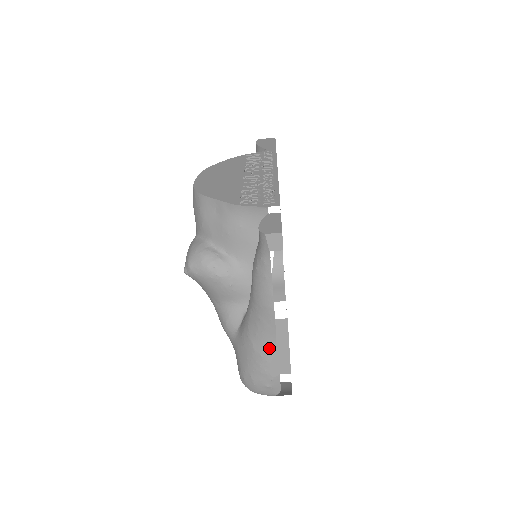
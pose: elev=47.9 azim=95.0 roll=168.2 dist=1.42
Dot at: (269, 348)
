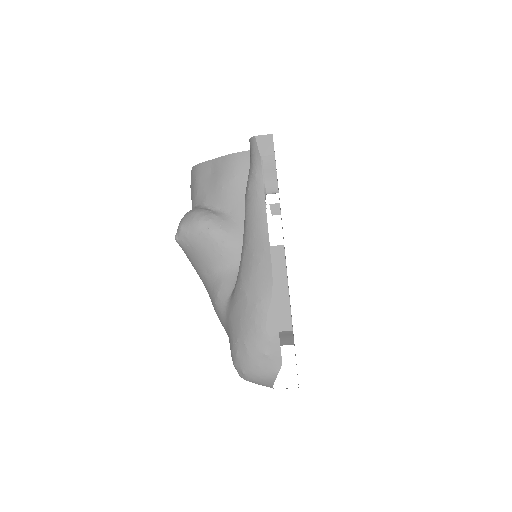
Dot at: (265, 292)
